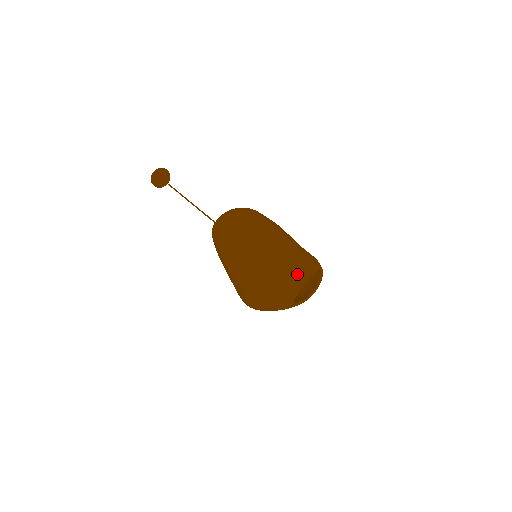
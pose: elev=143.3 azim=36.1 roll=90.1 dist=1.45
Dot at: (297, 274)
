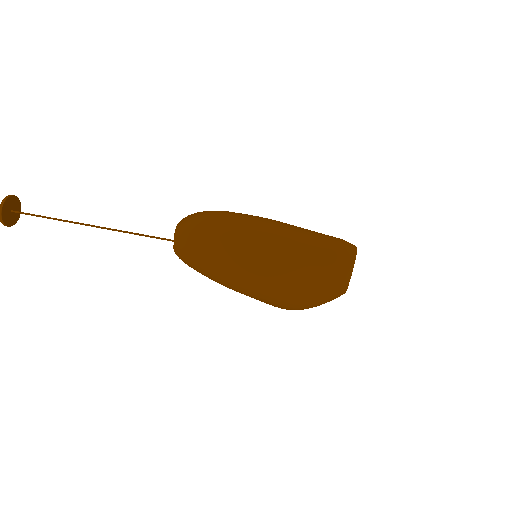
Dot at: (340, 272)
